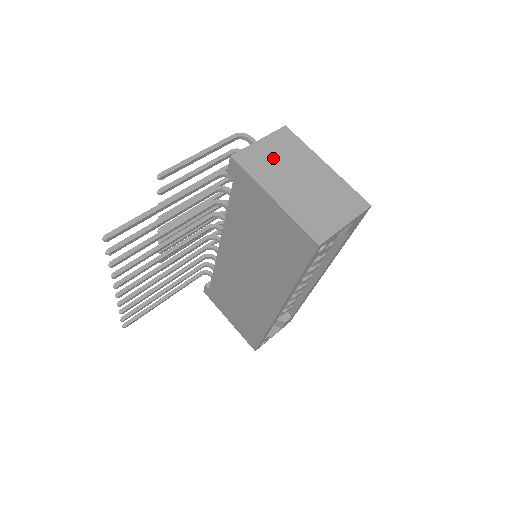
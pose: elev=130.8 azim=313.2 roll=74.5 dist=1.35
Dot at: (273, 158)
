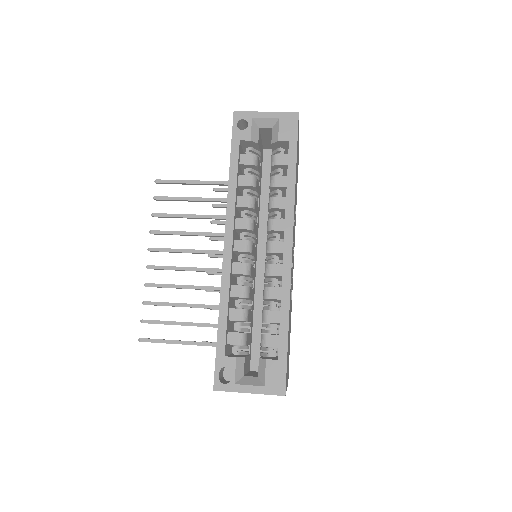
Dot at: occluded
